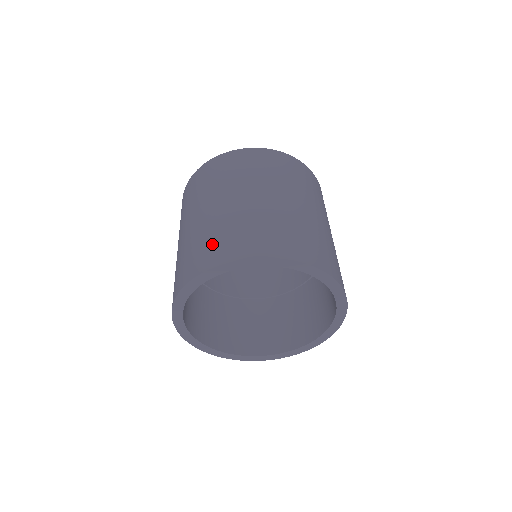
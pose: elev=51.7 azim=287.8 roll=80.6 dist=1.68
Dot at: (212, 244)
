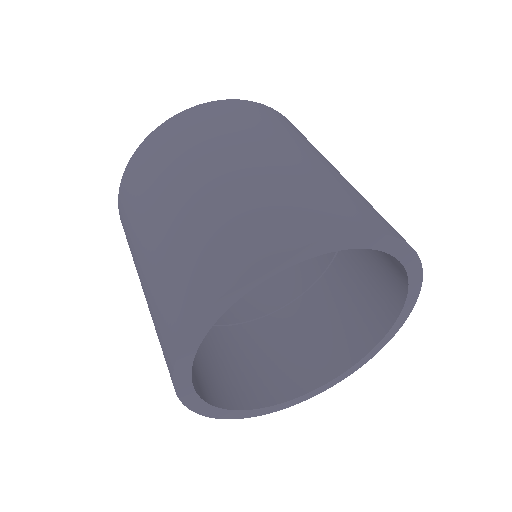
Dot at: (159, 338)
